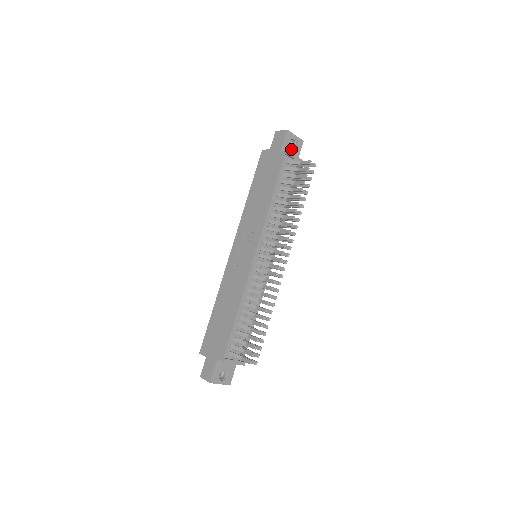
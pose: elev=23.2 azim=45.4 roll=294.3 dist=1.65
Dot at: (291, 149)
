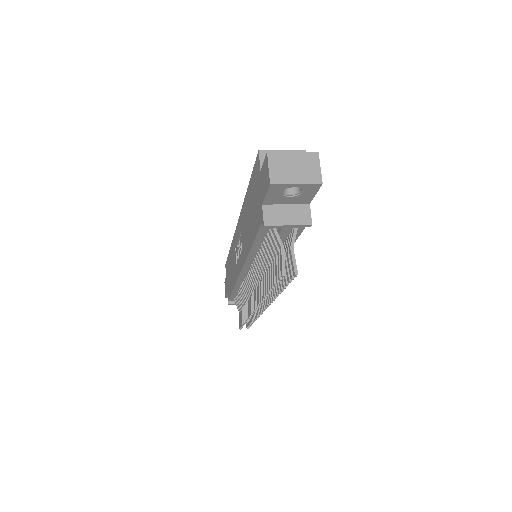
Dot at: (289, 197)
